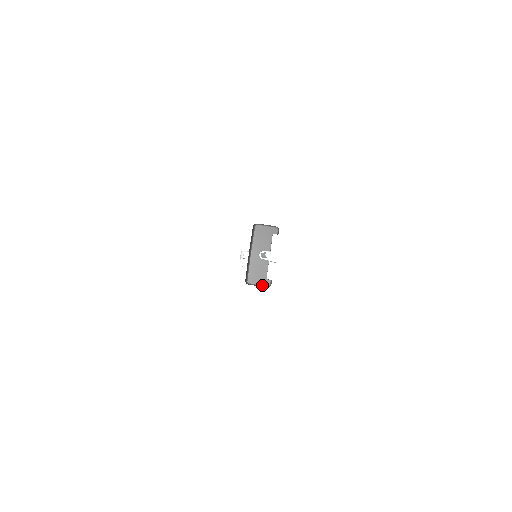
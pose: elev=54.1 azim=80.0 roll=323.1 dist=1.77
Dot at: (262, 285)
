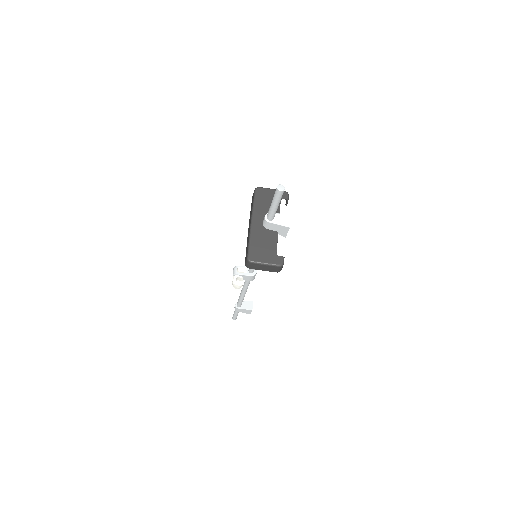
Dot at: (270, 263)
